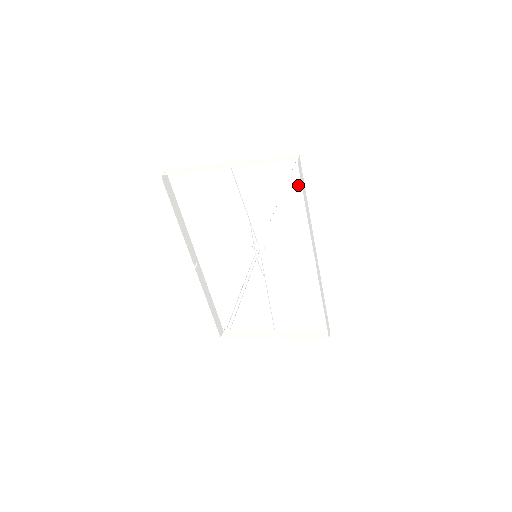
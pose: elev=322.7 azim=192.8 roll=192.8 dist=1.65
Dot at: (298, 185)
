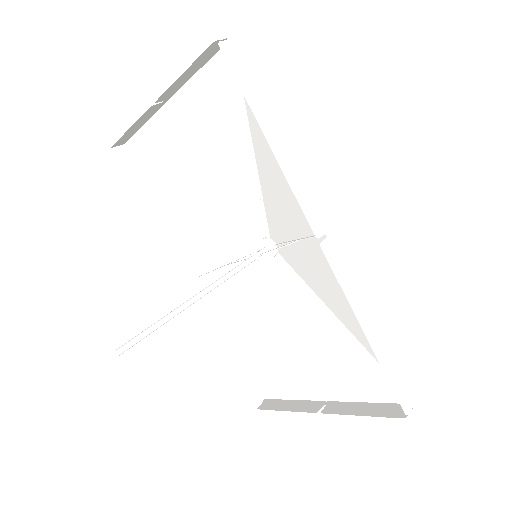
Dot at: occluded
